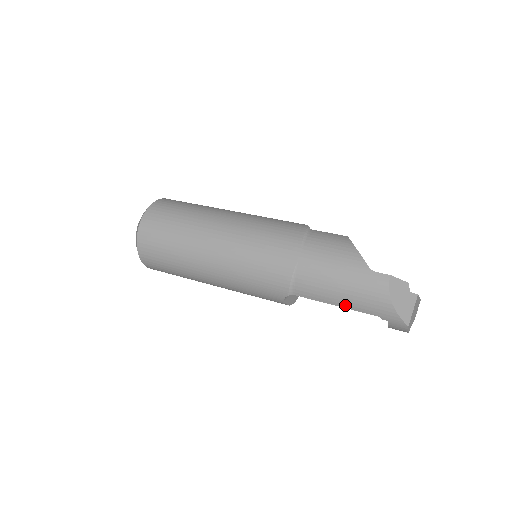
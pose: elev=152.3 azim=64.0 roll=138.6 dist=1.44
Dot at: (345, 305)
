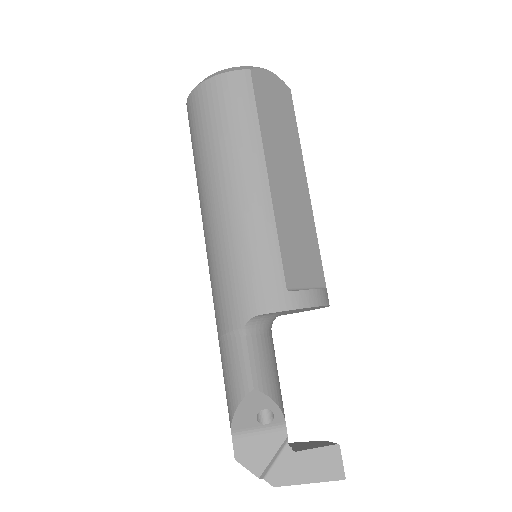
Dot at: occluded
